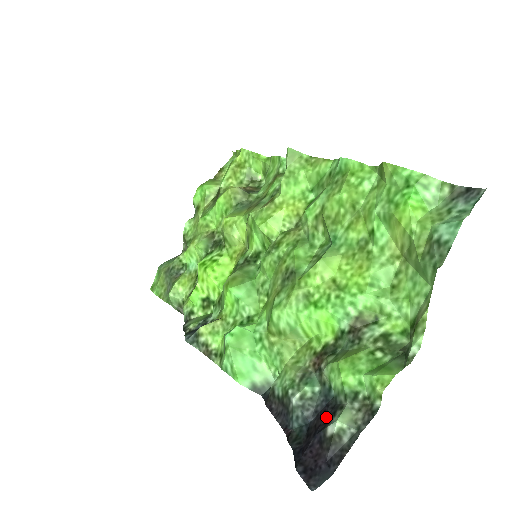
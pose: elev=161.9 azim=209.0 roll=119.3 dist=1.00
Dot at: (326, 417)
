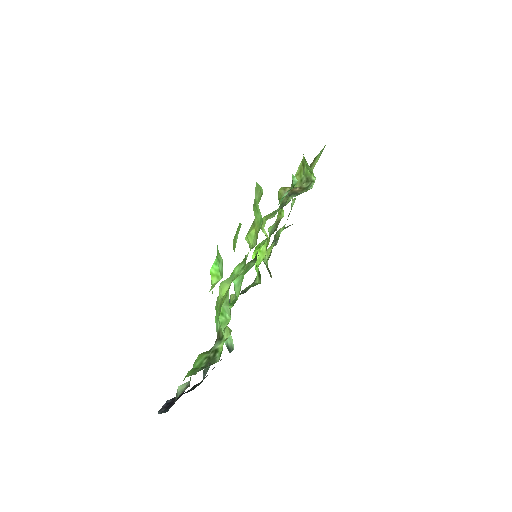
Dot at: occluded
